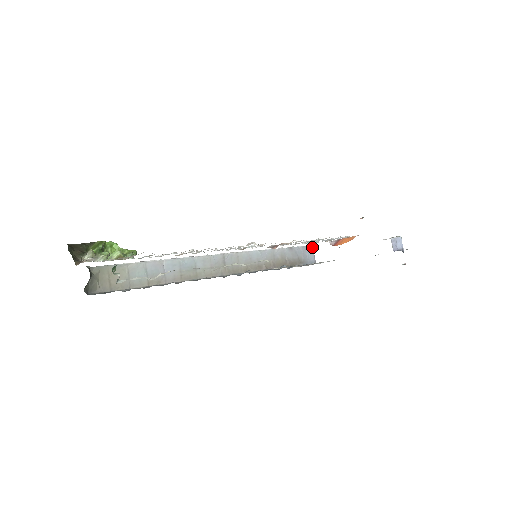
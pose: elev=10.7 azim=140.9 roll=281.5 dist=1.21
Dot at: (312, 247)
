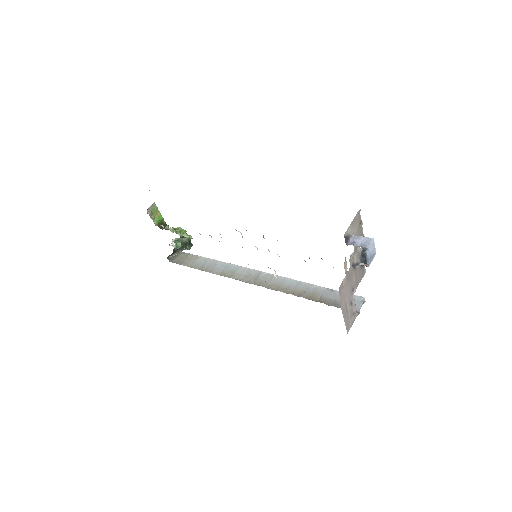
Dot at: (362, 299)
